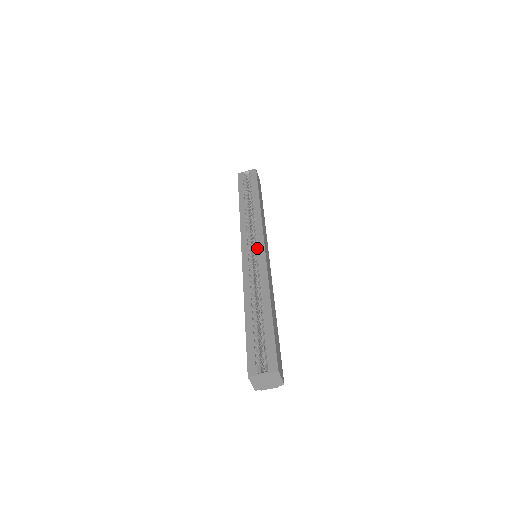
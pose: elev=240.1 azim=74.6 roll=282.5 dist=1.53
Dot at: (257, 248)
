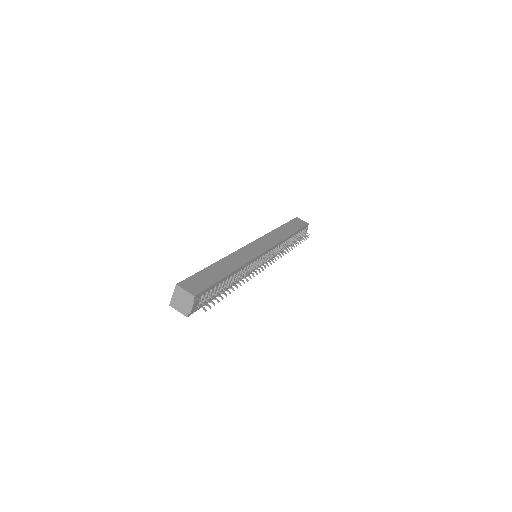
Dot at: occluded
